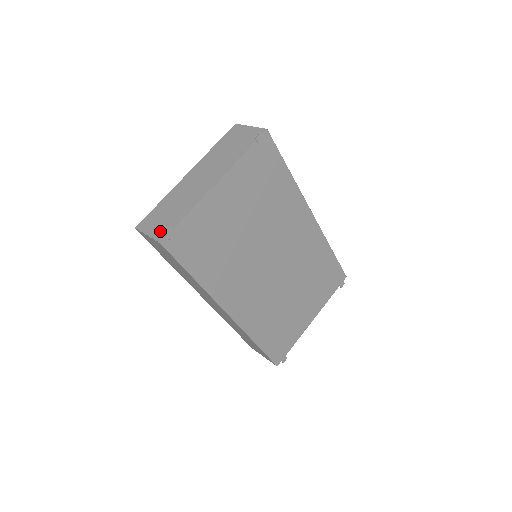
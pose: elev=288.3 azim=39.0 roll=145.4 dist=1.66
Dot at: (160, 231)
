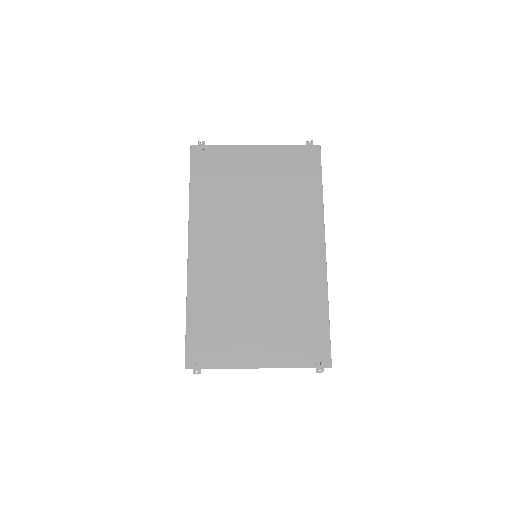
Dot at: occluded
